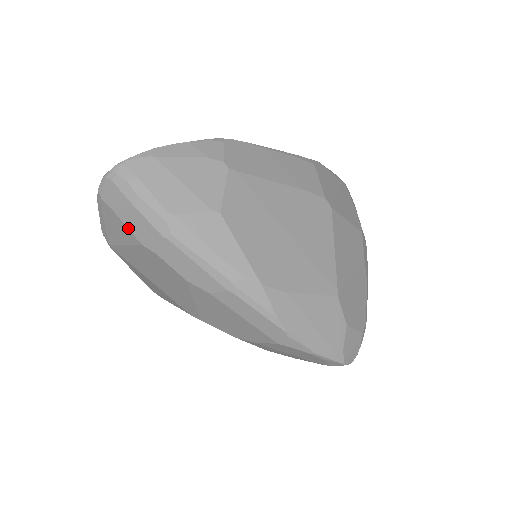
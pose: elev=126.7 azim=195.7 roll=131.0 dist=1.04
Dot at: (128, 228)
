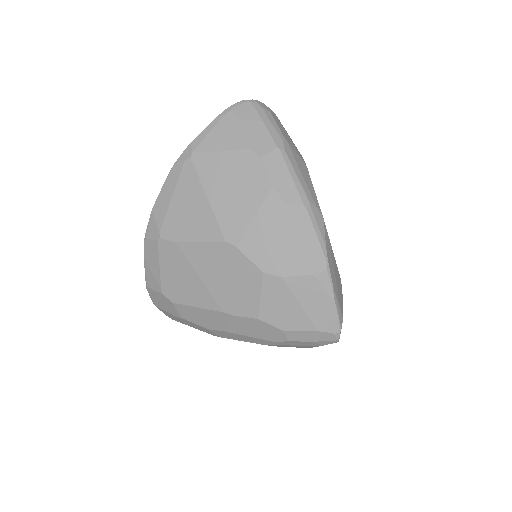
Dot at: (245, 134)
